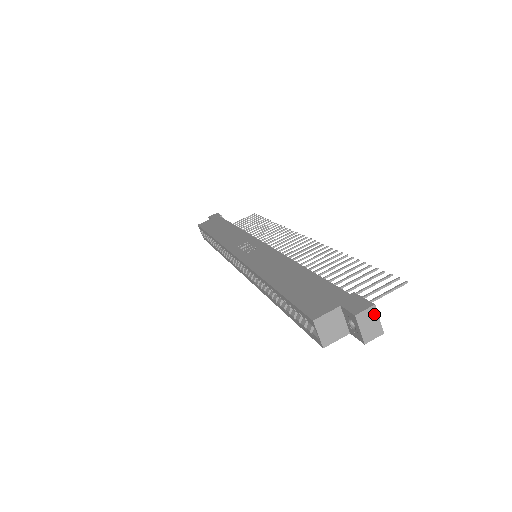
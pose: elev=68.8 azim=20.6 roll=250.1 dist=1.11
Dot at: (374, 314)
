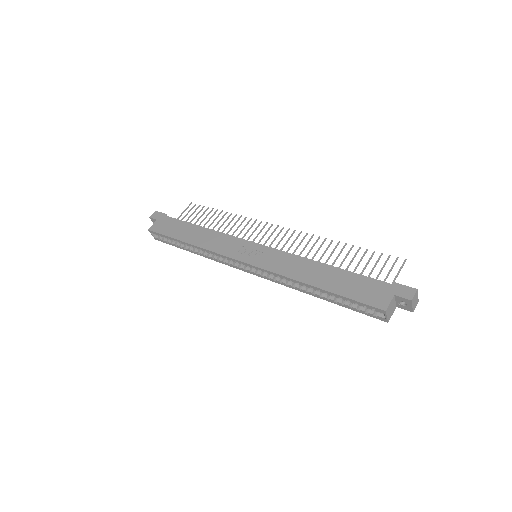
Dot at: (417, 294)
